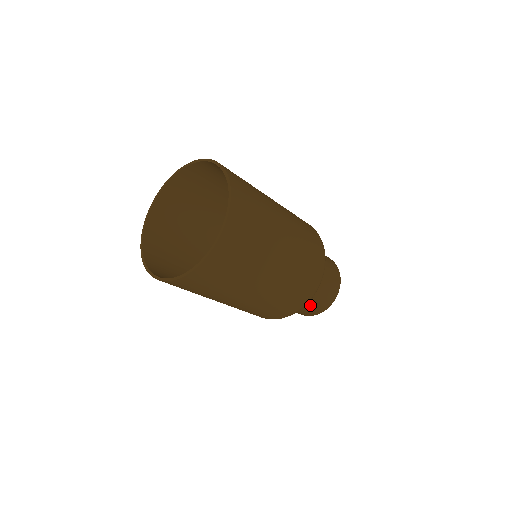
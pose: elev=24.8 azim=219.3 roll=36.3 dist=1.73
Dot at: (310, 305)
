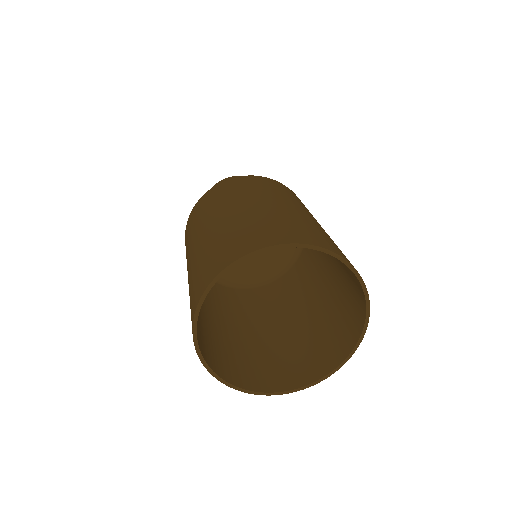
Dot at: occluded
